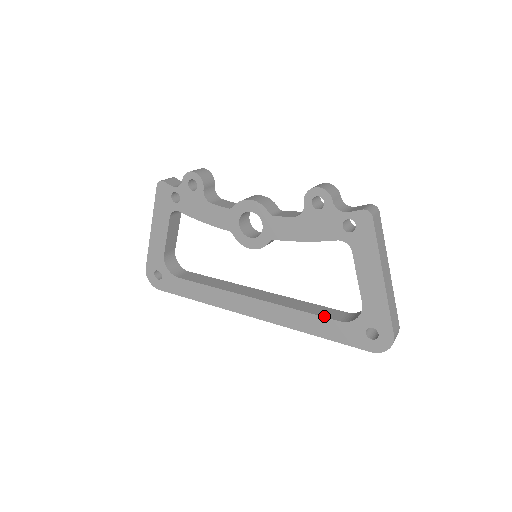
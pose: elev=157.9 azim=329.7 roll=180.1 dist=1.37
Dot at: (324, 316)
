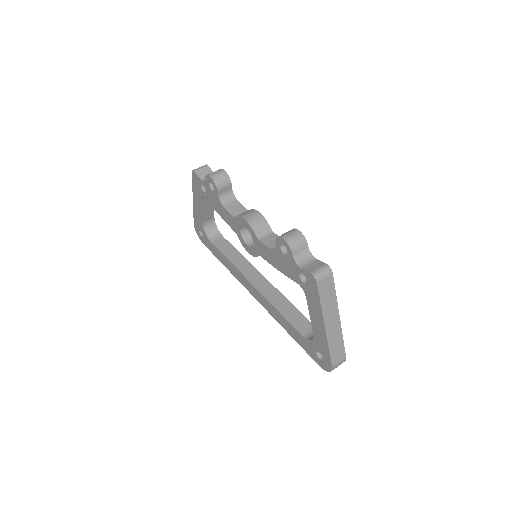
Dot at: (293, 325)
